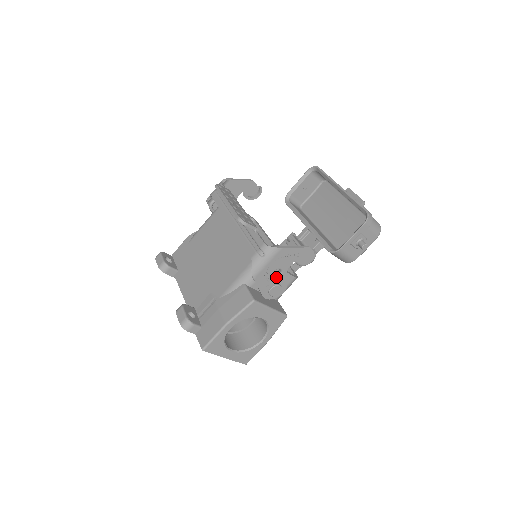
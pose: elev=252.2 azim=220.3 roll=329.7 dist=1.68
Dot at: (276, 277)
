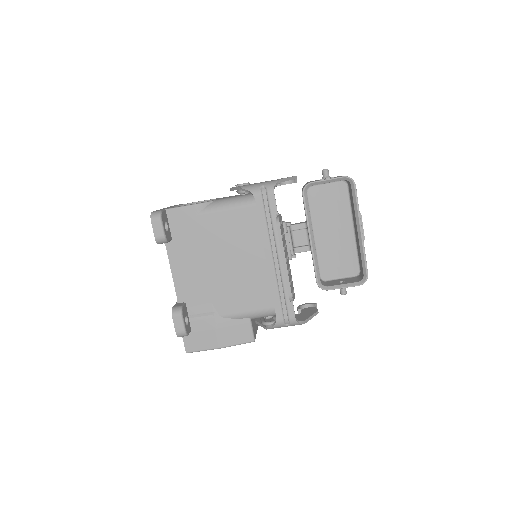
Dot at: occluded
